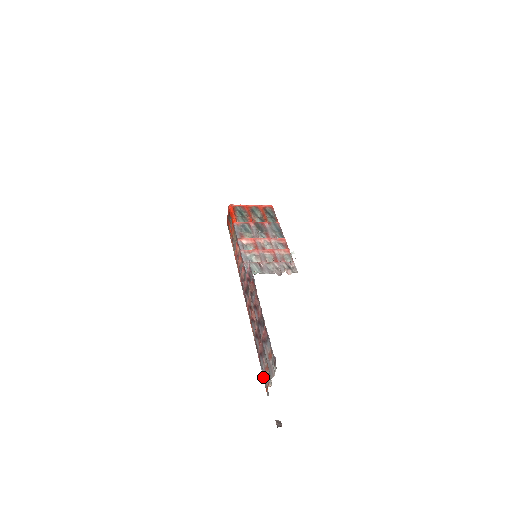
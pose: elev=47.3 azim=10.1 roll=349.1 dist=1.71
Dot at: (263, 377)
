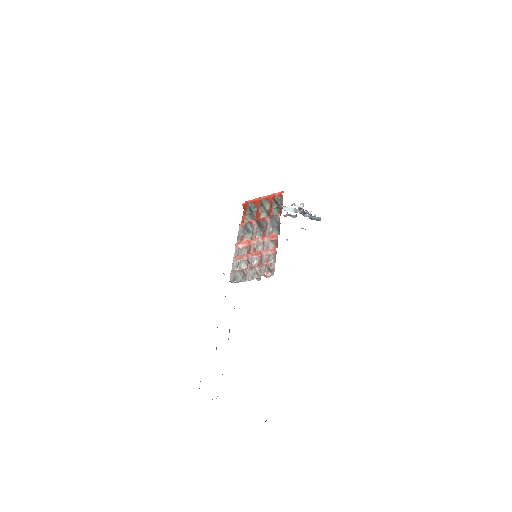
Dot at: occluded
